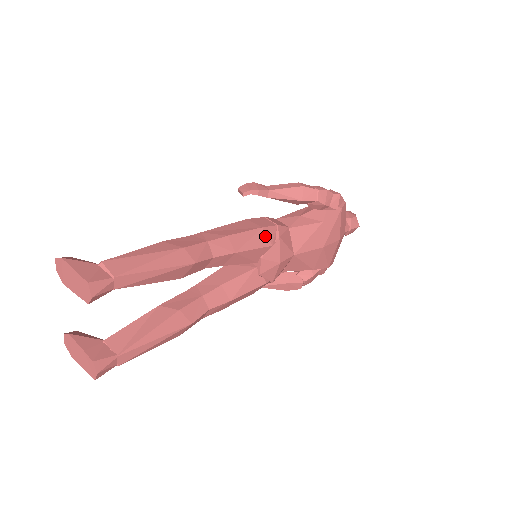
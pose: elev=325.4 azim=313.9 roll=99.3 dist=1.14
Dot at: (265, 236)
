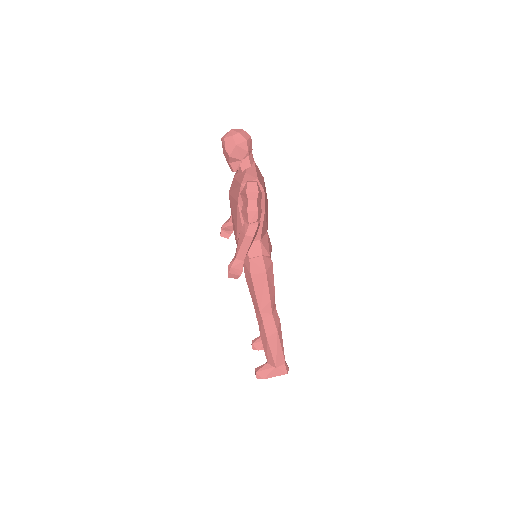
Dot at: (269, 269)
